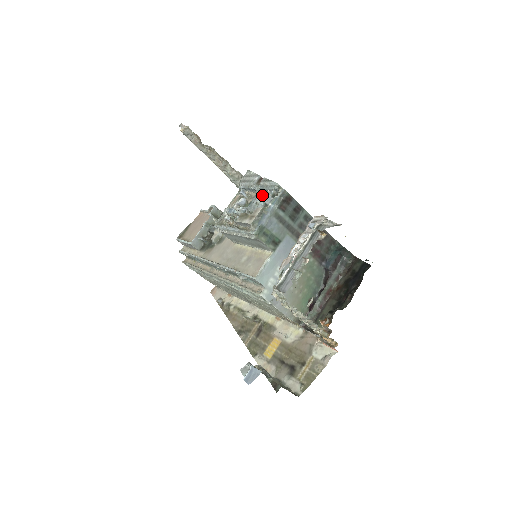
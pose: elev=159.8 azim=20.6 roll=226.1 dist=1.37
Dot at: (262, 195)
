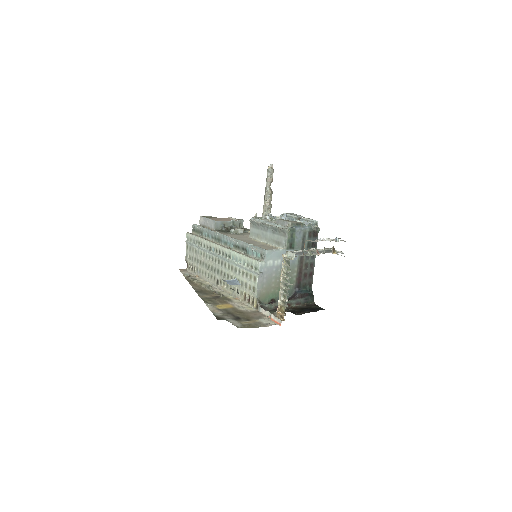
Dot at: occluded
